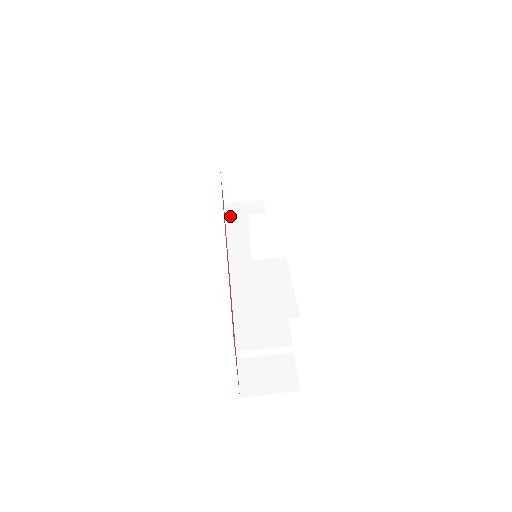
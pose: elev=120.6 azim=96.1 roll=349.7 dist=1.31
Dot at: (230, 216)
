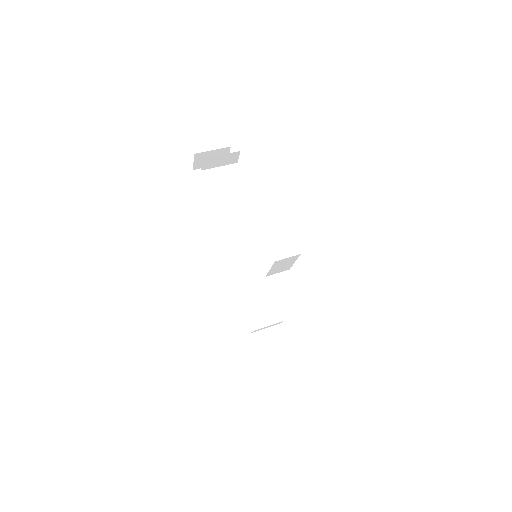
Dot at: (204, 188)
